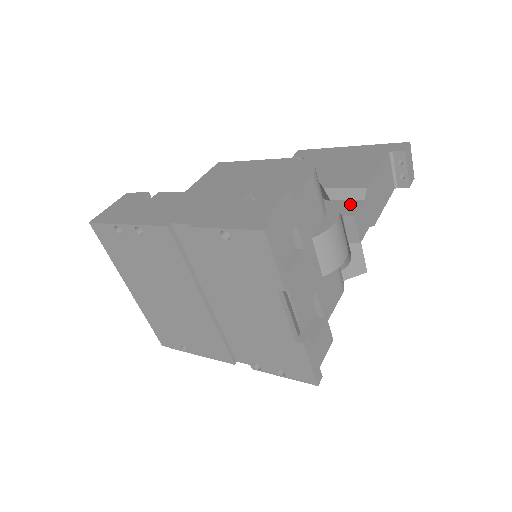
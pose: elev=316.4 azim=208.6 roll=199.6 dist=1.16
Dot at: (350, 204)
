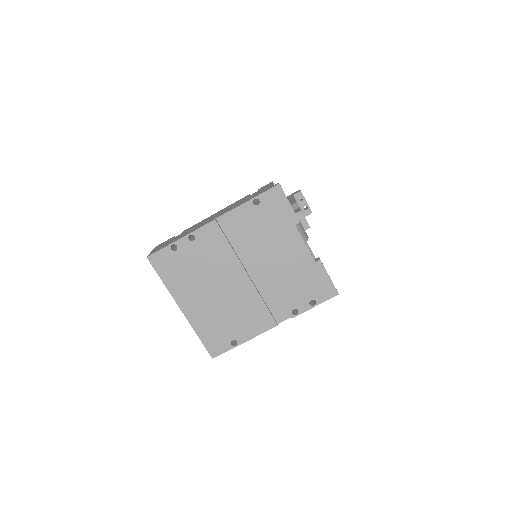
Dot at: occluded
